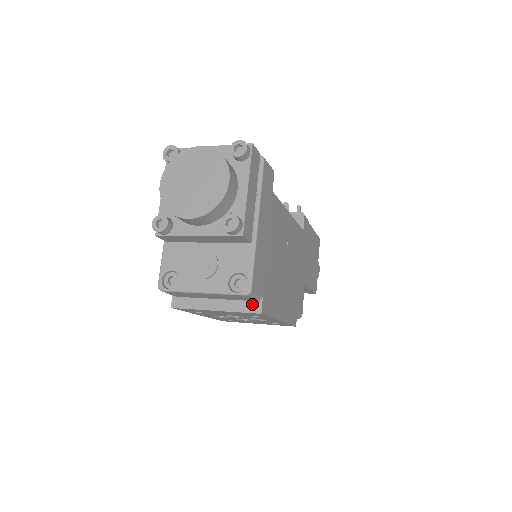
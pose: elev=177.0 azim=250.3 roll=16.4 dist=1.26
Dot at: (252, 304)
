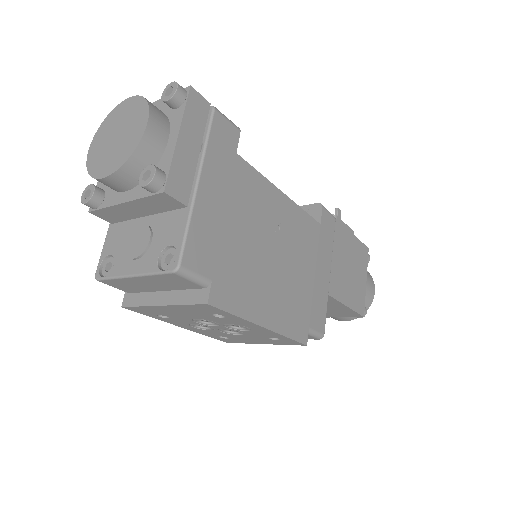
Dot at: (199, 292)
